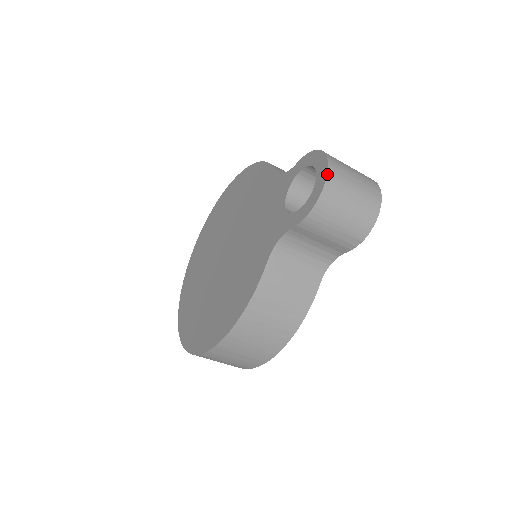
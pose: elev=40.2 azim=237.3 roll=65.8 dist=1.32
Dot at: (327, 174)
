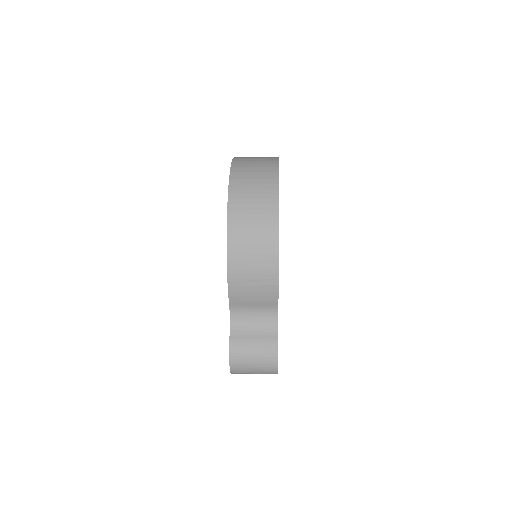
Dot at: occluded
